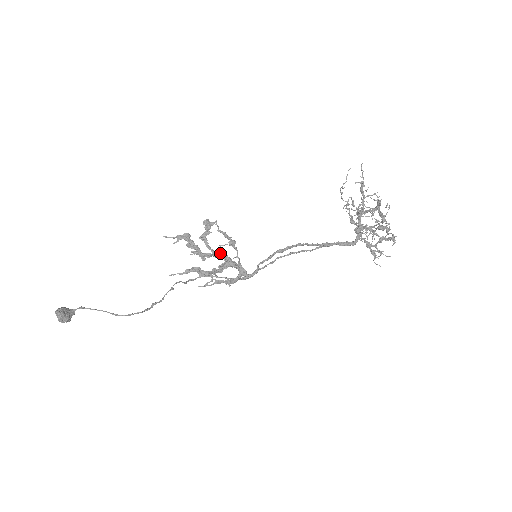
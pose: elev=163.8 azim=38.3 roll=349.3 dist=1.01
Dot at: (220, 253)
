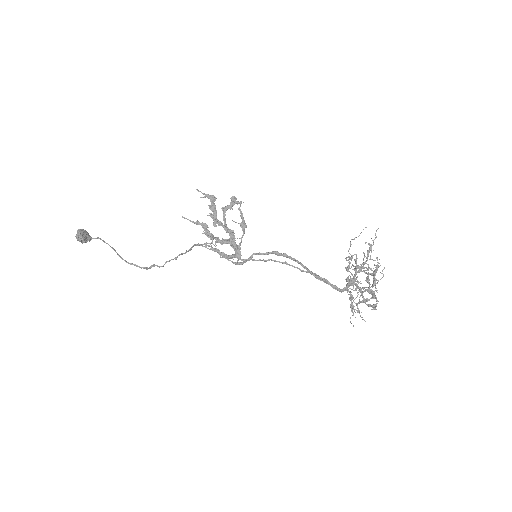
Dot at: (230, 229)
